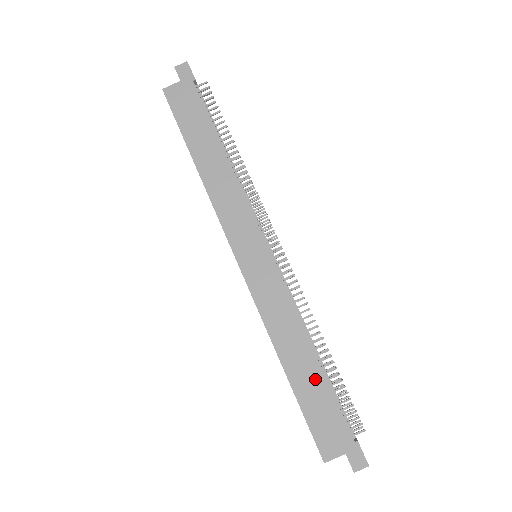
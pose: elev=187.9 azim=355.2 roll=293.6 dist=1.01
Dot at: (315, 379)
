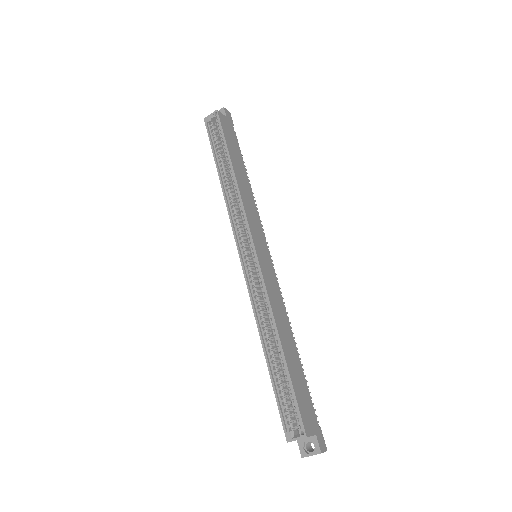
Dot at: (297, 364)
